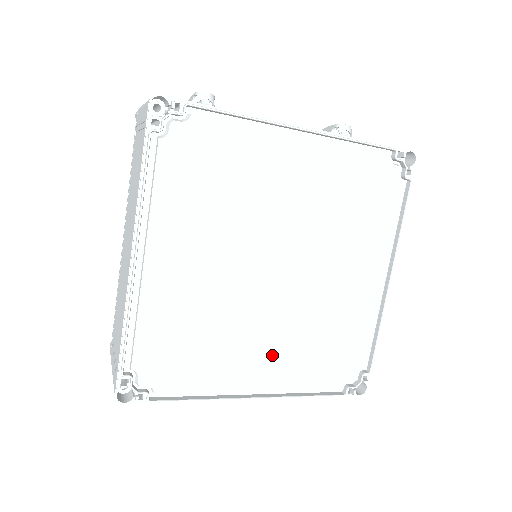
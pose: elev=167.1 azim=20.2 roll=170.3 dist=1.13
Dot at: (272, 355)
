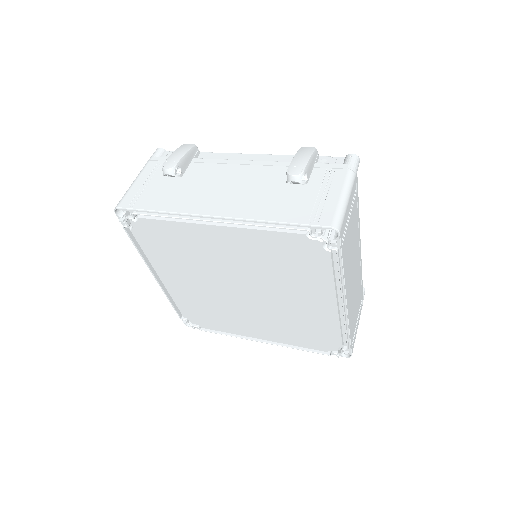
Dot at: (262, 327)
